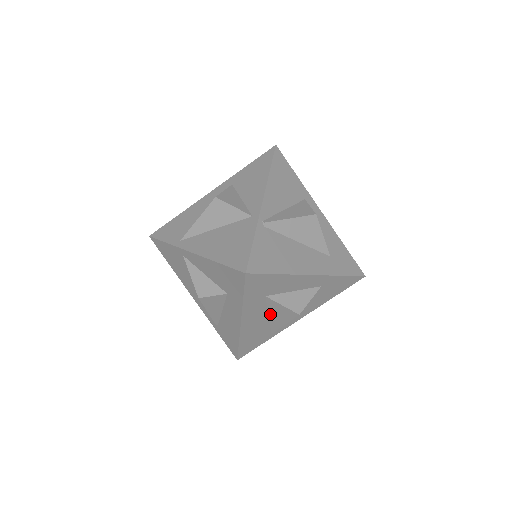
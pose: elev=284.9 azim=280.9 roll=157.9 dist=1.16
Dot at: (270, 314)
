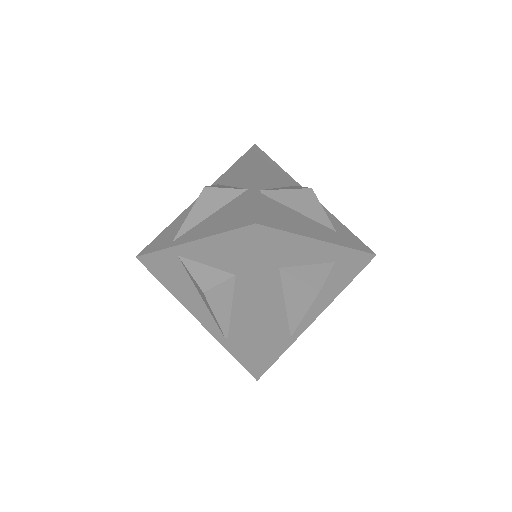
Dot at: (287, 300)
